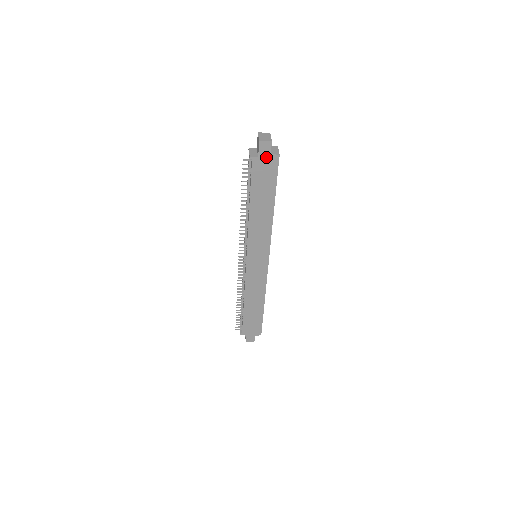
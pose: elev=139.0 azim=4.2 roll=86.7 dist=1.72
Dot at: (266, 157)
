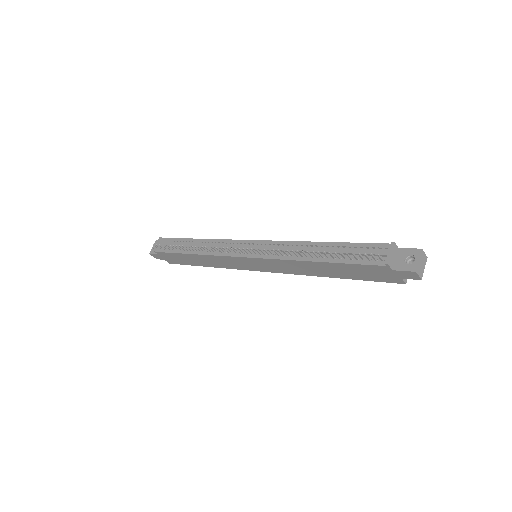
Dot at: (396, 275)
